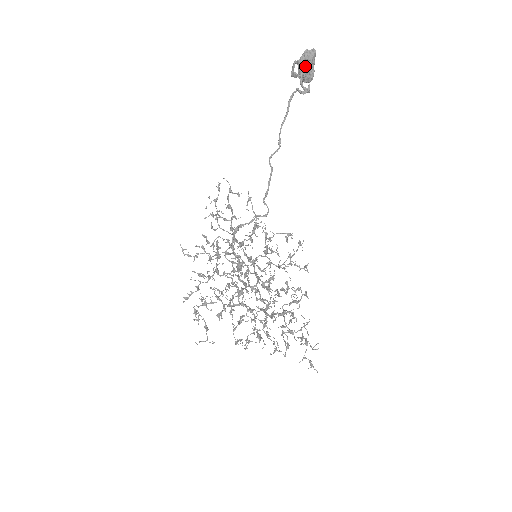
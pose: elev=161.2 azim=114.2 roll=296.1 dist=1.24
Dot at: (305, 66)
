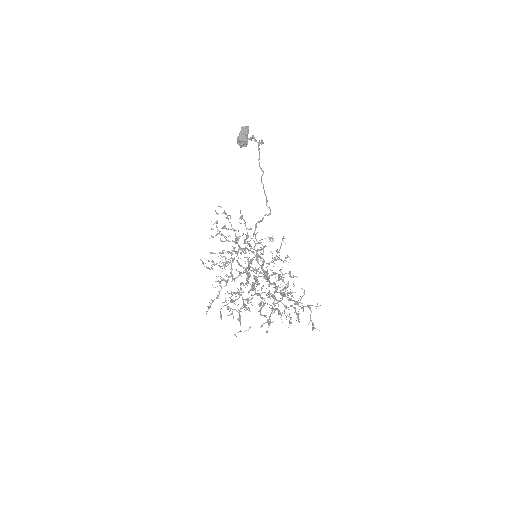
Dot at: (244, 136)
